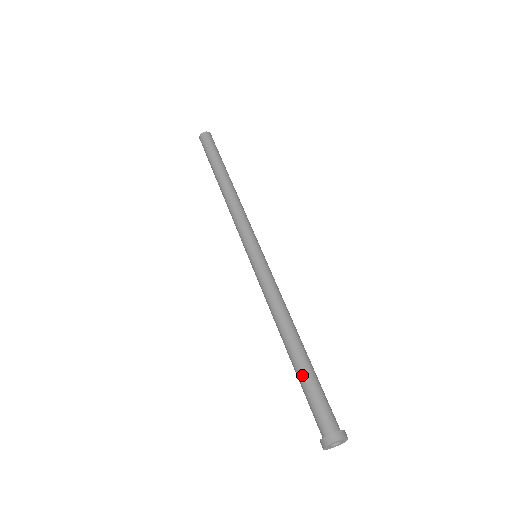
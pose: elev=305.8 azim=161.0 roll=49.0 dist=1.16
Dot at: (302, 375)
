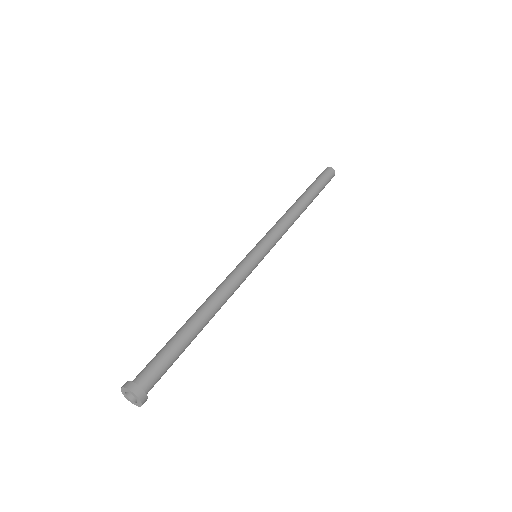
Dot at: (174, 338)
